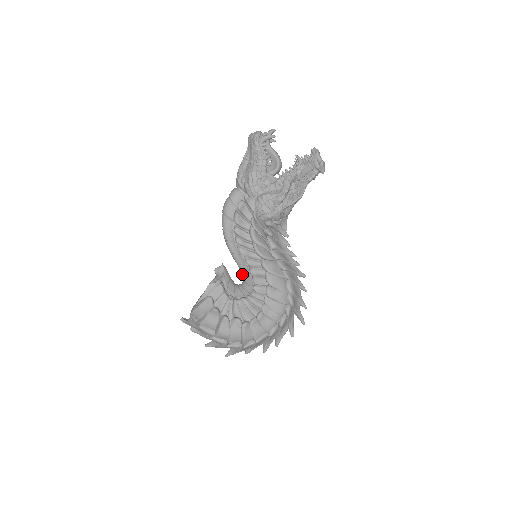
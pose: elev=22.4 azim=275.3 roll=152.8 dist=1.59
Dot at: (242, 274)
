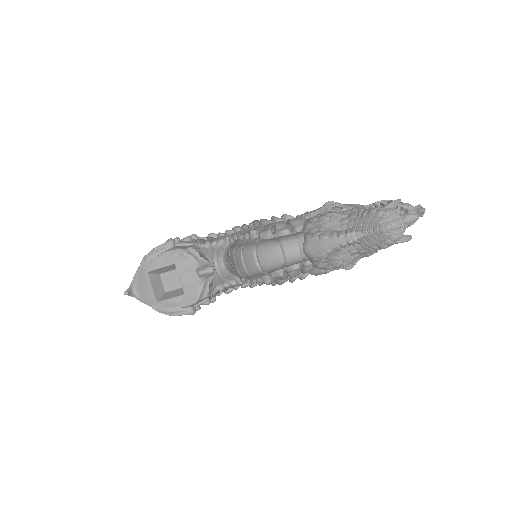
Dot at: (230, 270)
